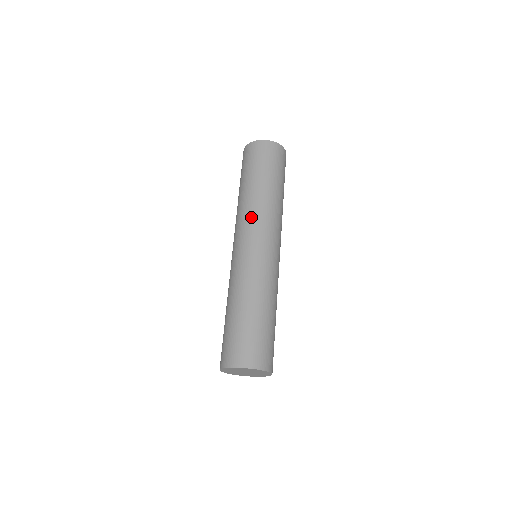
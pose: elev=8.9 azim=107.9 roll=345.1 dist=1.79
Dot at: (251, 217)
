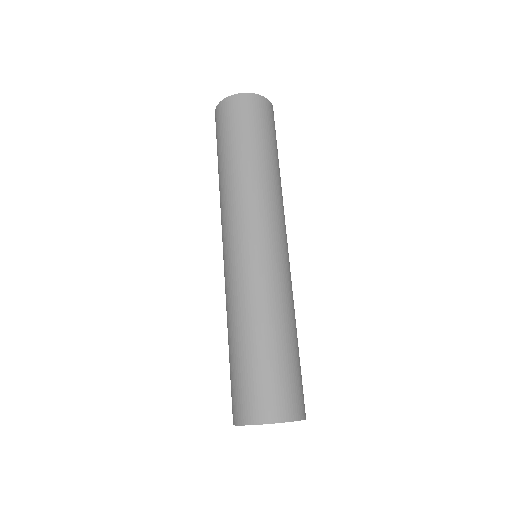
Dot at: (264, 203)
